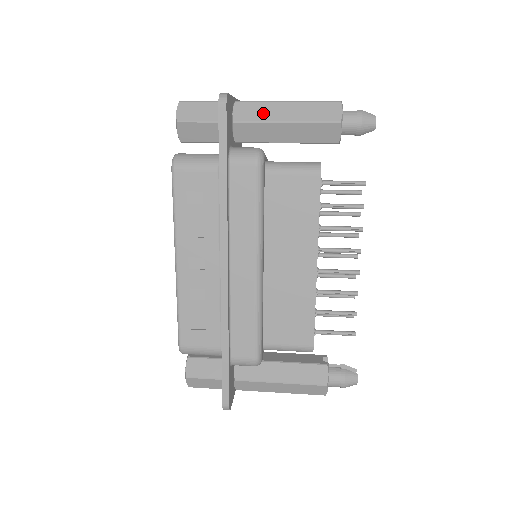
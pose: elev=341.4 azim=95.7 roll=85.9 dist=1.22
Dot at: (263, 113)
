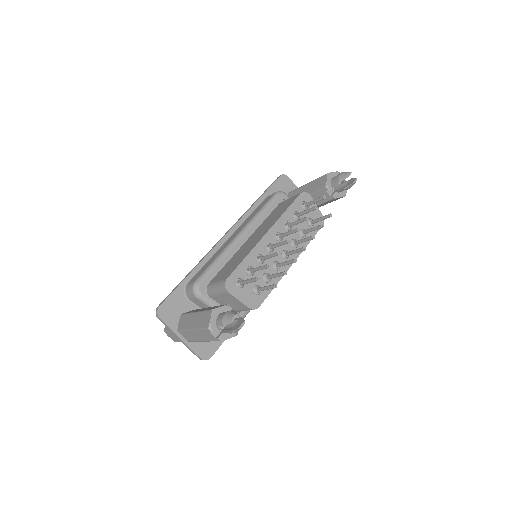
Dot at: occluded
